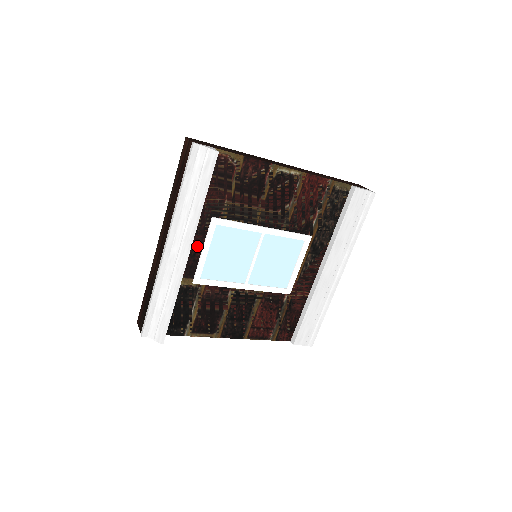
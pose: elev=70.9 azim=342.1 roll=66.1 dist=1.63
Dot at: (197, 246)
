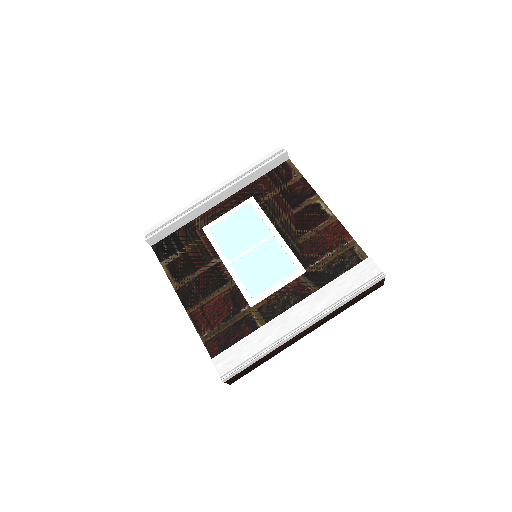
Dot at: (228, 208)
